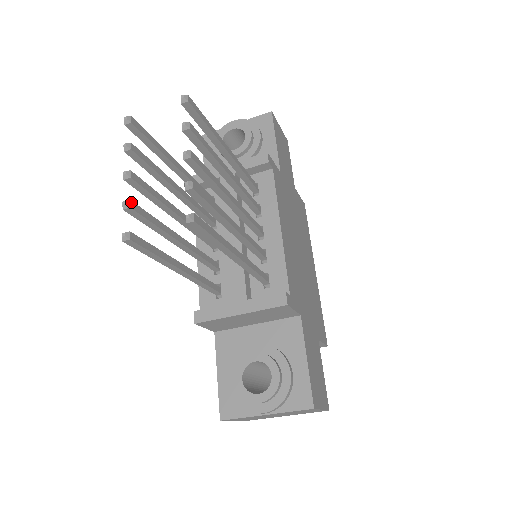
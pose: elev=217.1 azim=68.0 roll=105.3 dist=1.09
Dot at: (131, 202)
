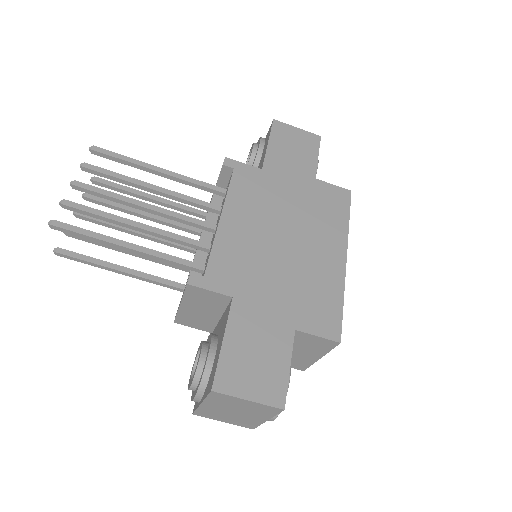
Dot at: occluded
